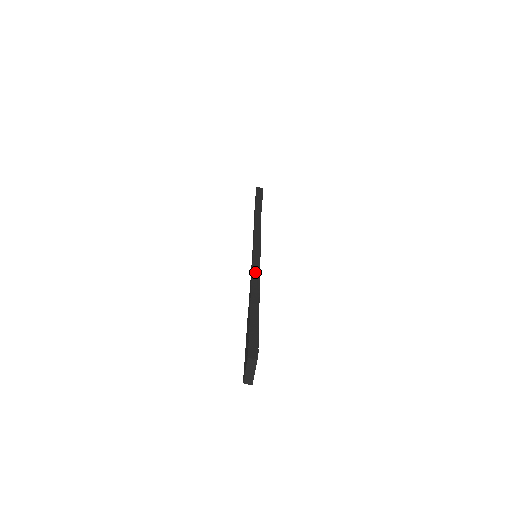
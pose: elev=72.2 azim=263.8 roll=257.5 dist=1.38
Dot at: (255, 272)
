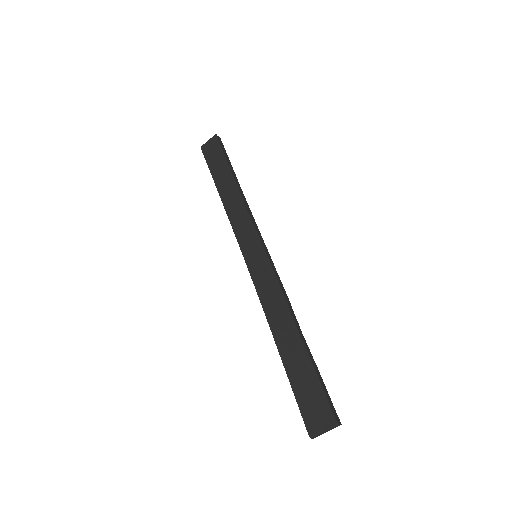
Dot at: (285, 295)
